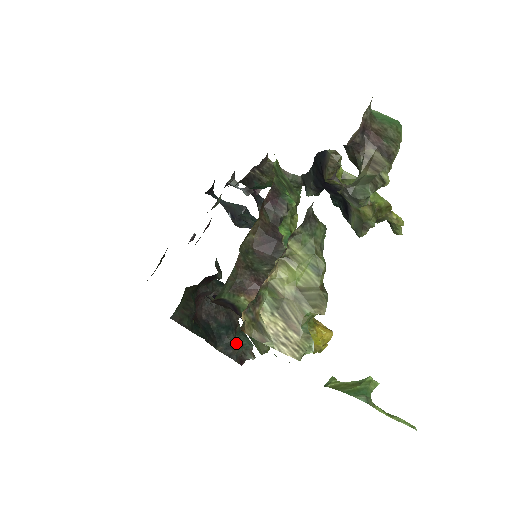
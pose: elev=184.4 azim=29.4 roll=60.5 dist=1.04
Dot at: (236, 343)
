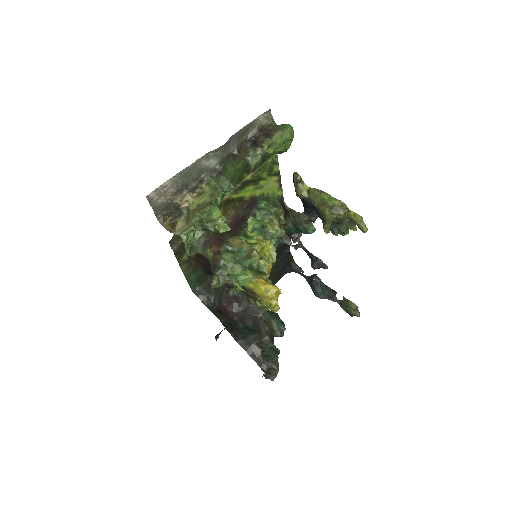
Dot at: (254, 341)
